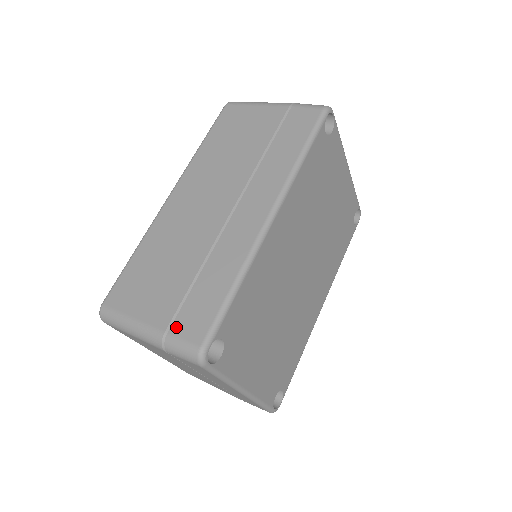
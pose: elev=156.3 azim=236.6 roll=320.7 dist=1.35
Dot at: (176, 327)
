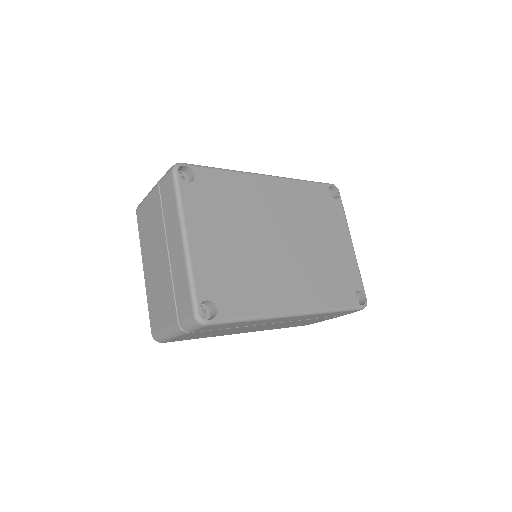
Dot at: occluded
